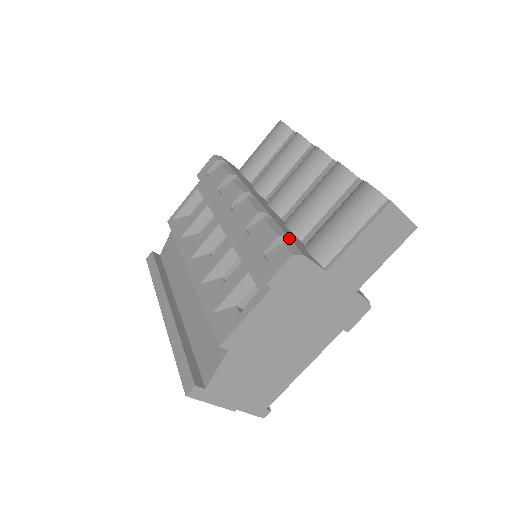
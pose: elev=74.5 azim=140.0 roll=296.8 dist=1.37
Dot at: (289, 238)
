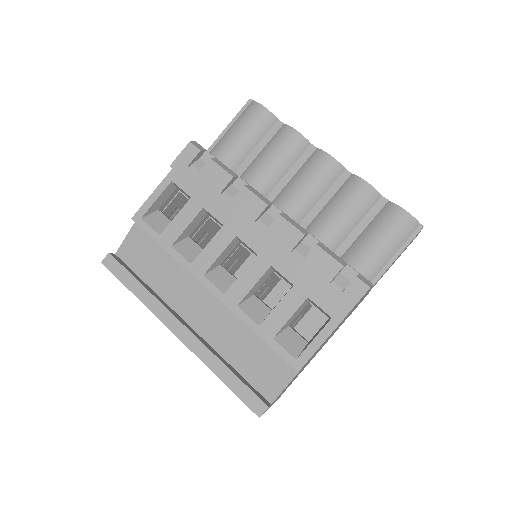
Dot at: (349, 265)
